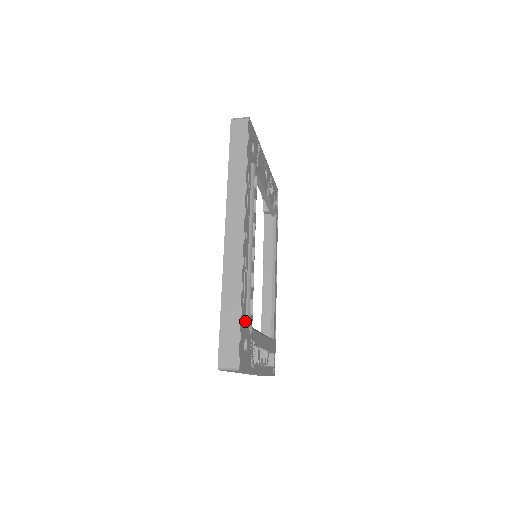
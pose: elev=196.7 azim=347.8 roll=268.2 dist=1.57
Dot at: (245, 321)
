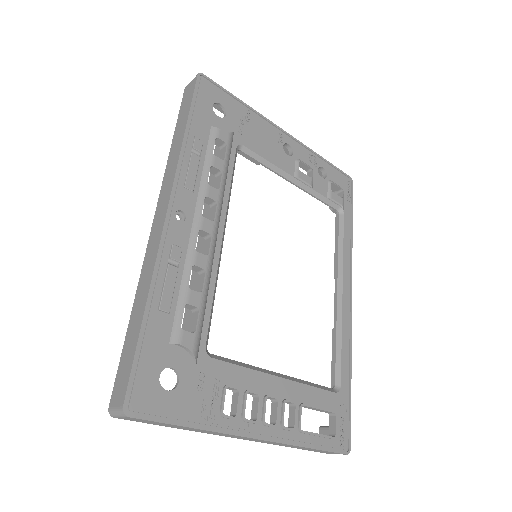
Dot at: (169, 340)
